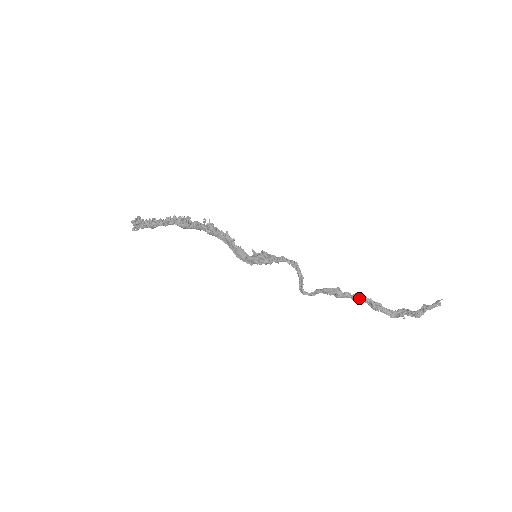
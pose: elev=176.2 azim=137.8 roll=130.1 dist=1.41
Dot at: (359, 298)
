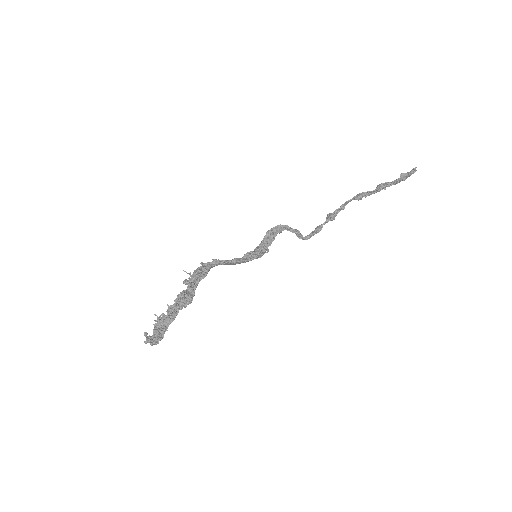
Dot at: (346, 204)
